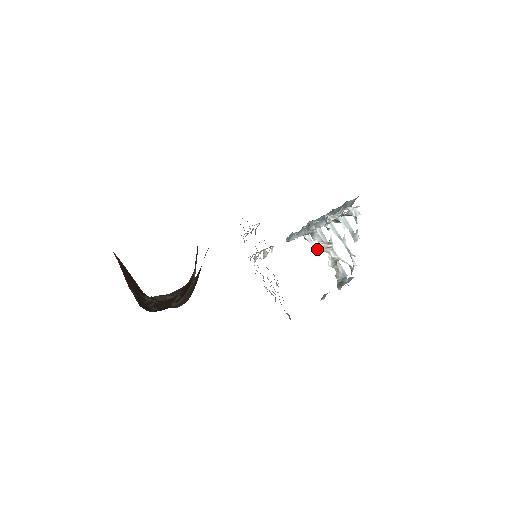
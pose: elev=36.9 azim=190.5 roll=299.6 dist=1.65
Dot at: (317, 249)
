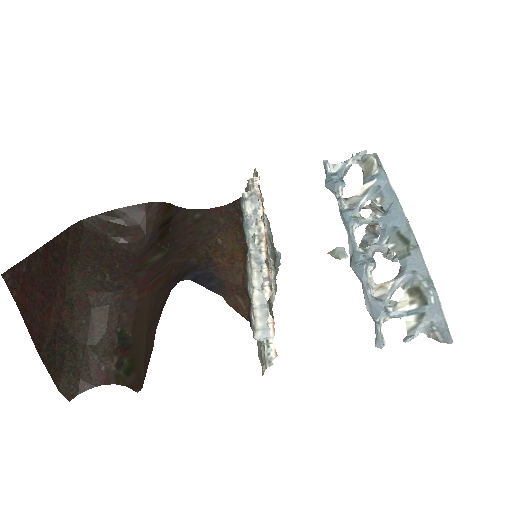
Dot at: occluded
